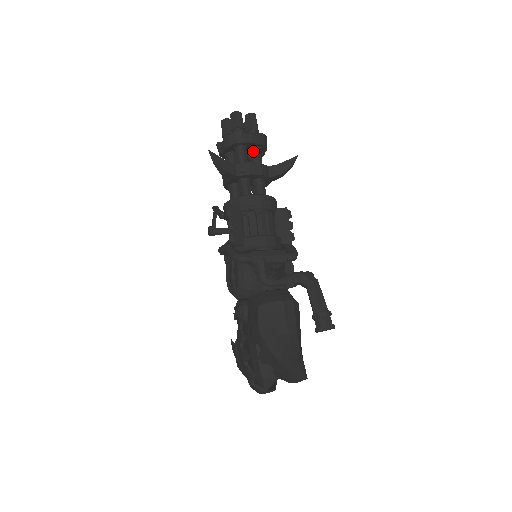
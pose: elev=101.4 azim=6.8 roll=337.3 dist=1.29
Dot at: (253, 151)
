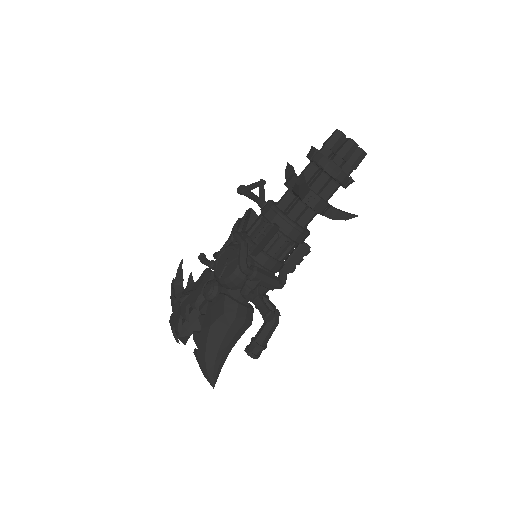
Dot at: (333, 185)
